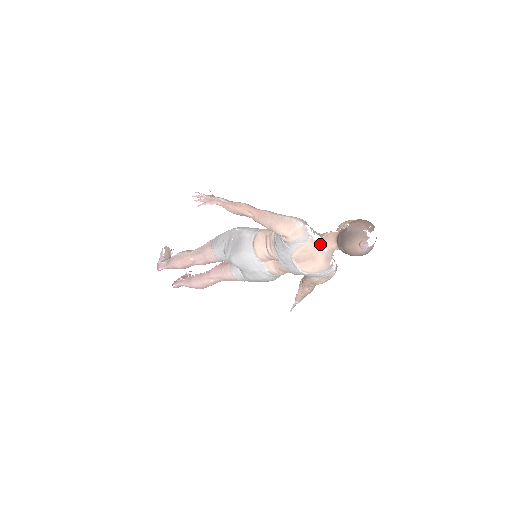
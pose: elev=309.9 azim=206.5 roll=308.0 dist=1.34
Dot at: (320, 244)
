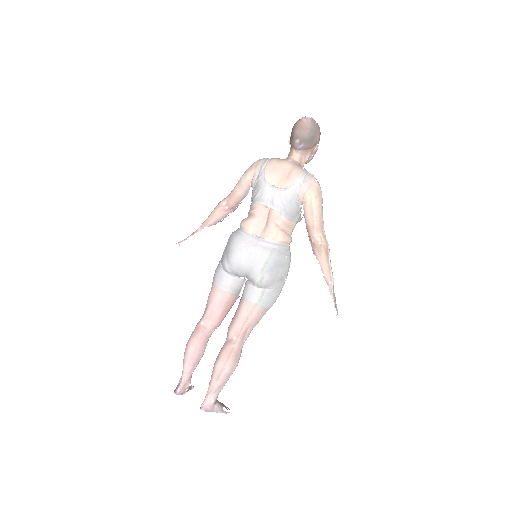
Dot at: (282, 159)
